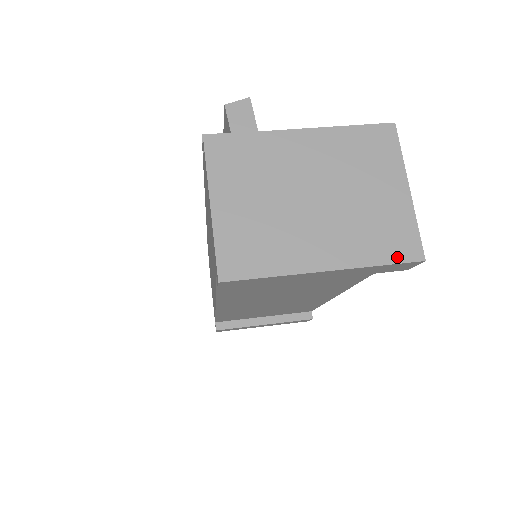
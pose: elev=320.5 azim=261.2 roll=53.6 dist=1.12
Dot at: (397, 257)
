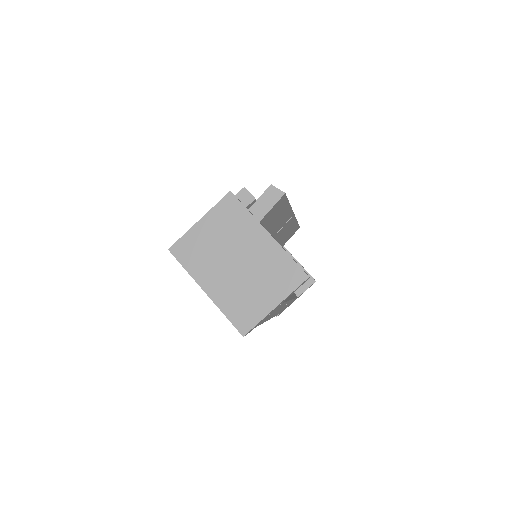
Dot at: (235, 322)
